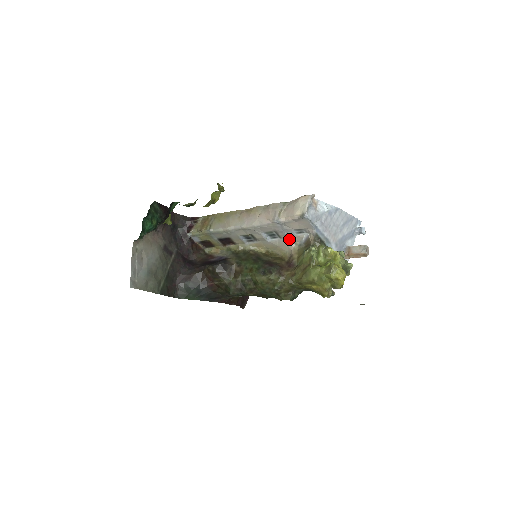
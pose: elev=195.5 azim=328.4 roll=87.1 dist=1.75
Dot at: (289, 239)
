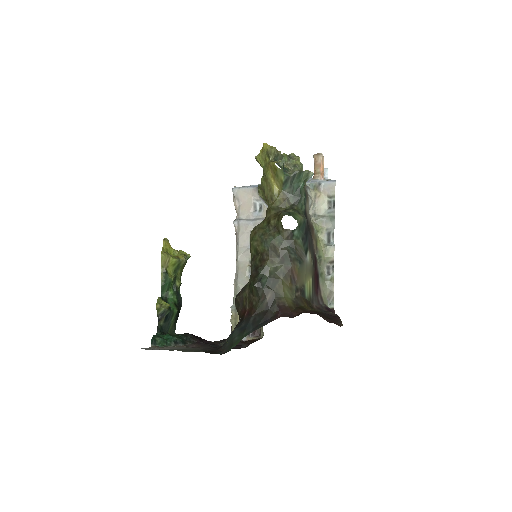
Dot at: occluded
